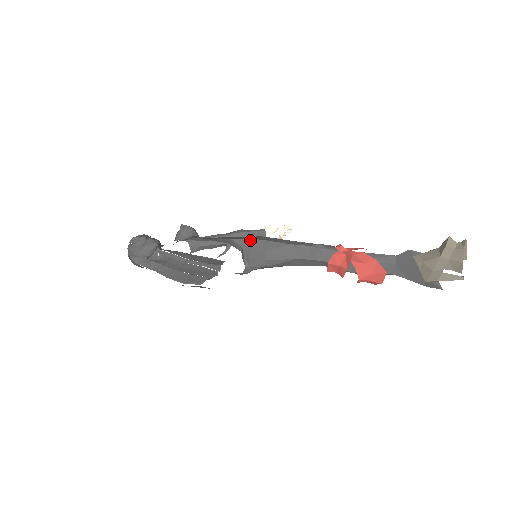
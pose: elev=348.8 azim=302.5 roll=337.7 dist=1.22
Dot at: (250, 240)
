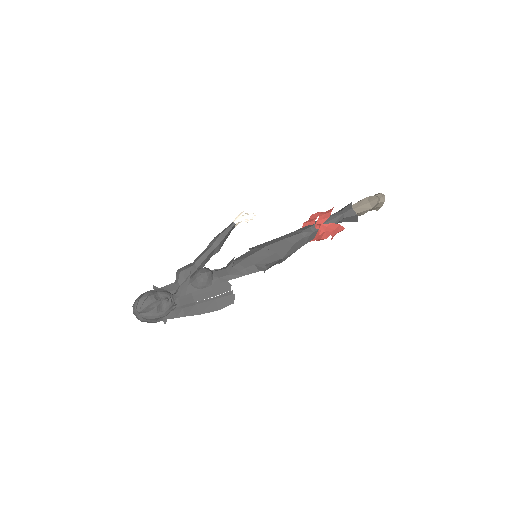
Dot at: (269, 257)
